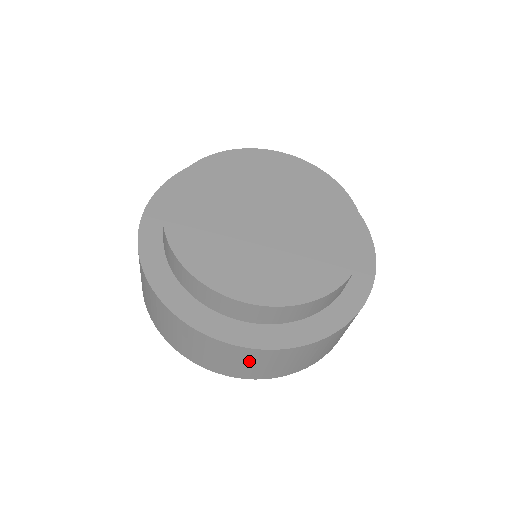
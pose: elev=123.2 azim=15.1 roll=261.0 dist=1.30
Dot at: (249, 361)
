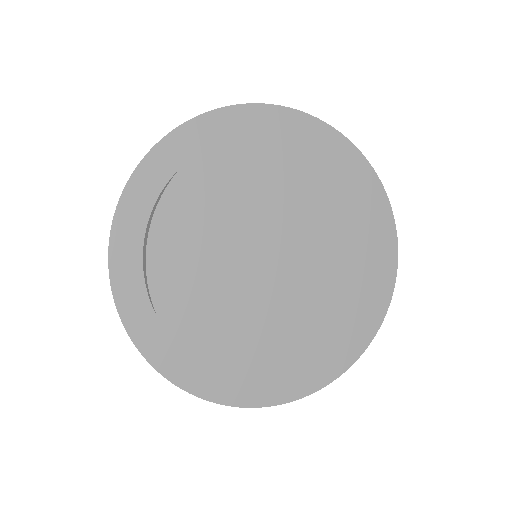
Dot at: occluded
